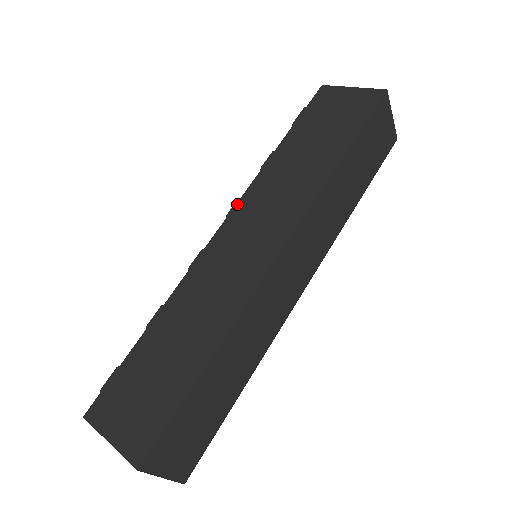
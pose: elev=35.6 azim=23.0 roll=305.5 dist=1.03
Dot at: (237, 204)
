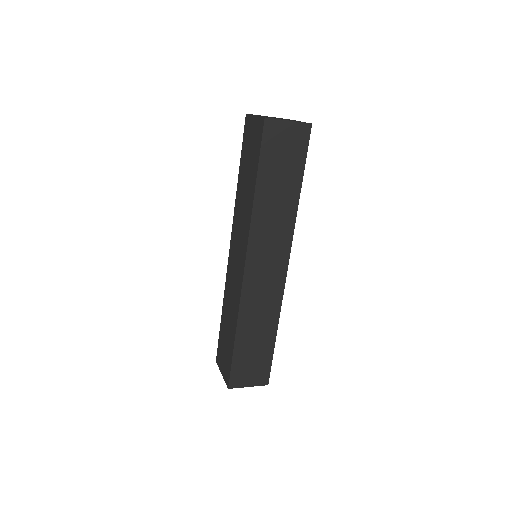
Dot at: (232, 230)
